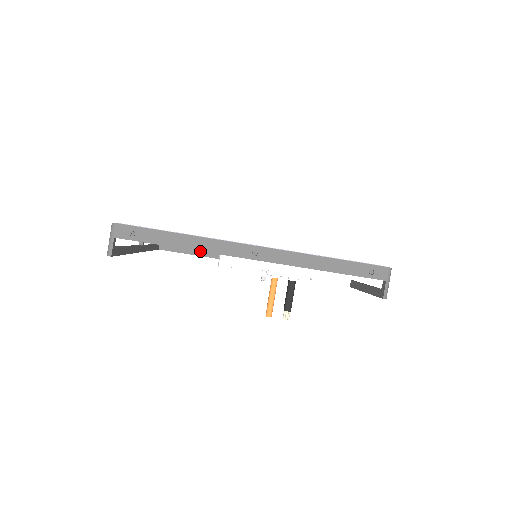
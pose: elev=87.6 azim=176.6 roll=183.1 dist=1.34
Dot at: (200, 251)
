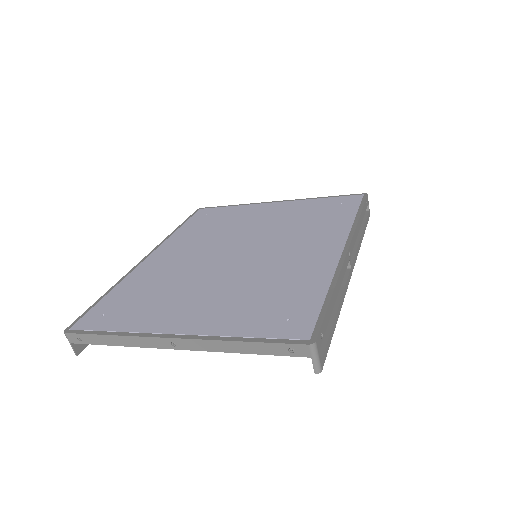
Dot at: occluded
